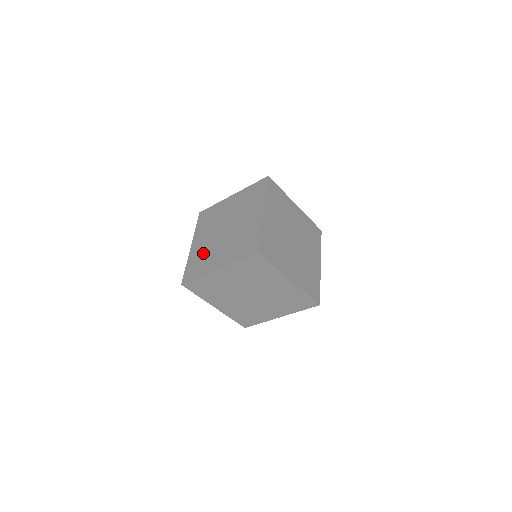
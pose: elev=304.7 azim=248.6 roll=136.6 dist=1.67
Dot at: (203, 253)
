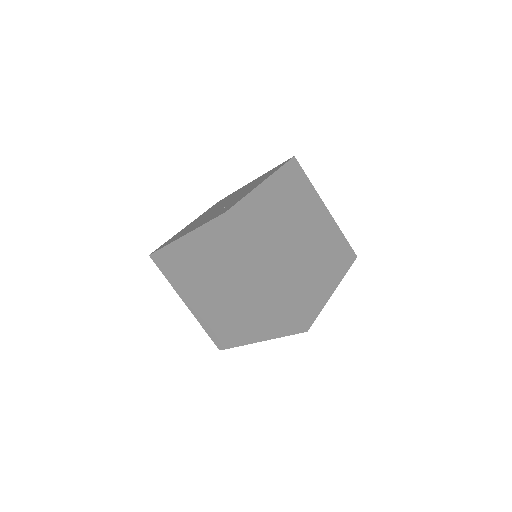
Dot at: (188, 227)
